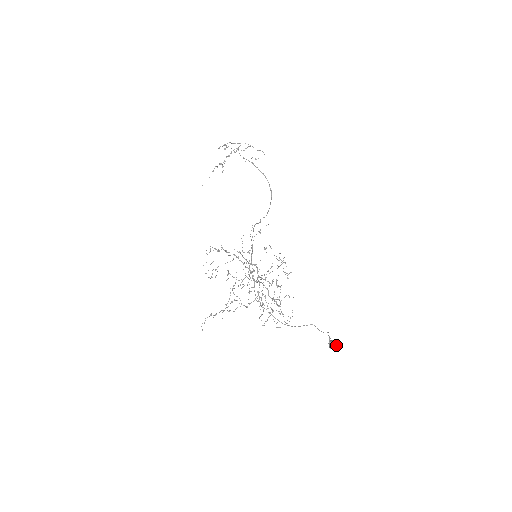
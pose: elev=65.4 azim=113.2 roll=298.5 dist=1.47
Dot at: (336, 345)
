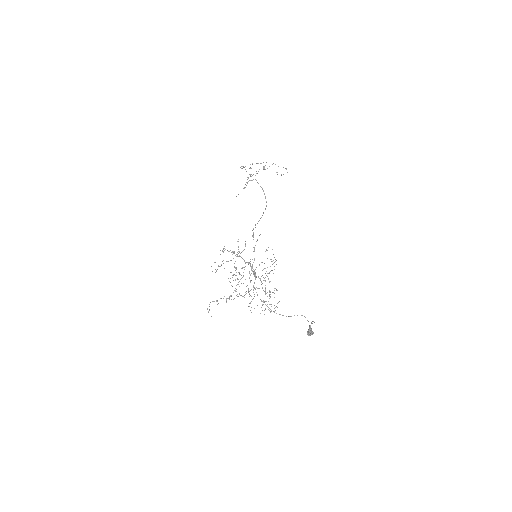
Dot at: (313, 333)
